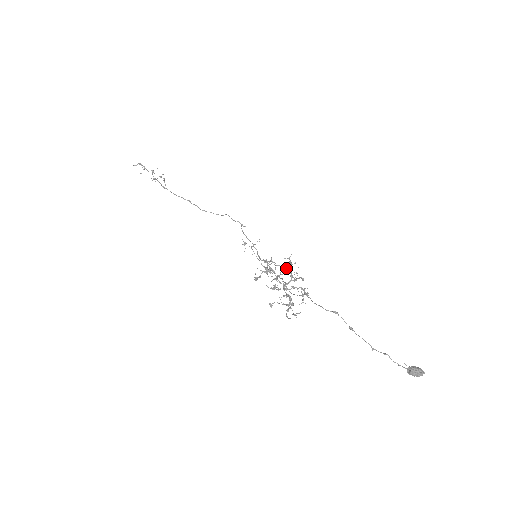
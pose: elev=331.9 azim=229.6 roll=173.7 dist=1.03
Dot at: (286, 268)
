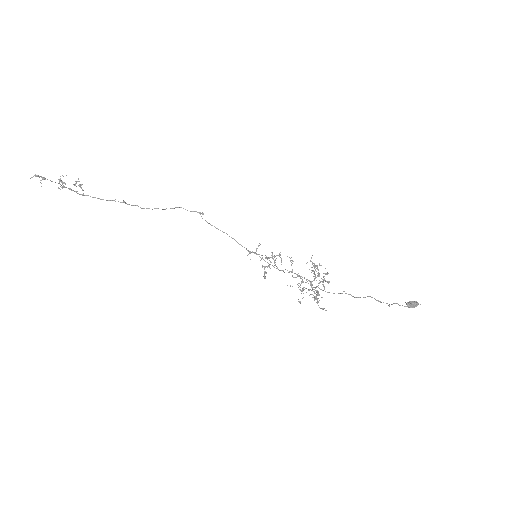
Dot at: (314, 272)
